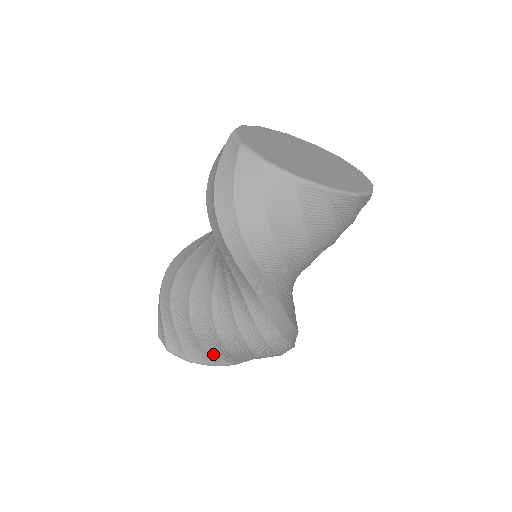
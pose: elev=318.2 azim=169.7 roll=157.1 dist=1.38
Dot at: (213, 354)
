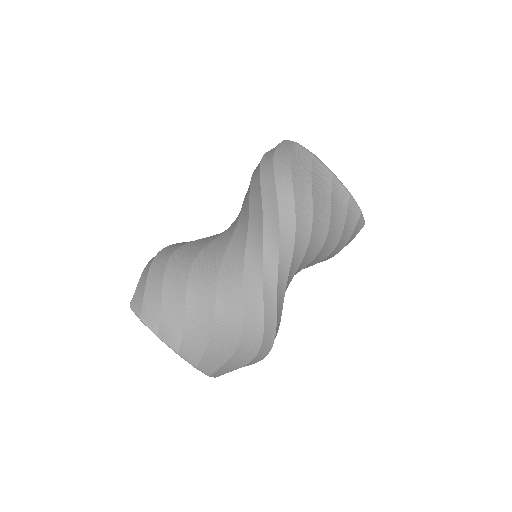
Dot at: (191, 333)
